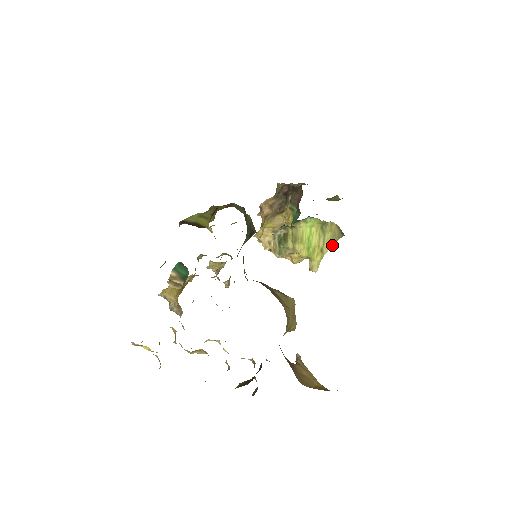
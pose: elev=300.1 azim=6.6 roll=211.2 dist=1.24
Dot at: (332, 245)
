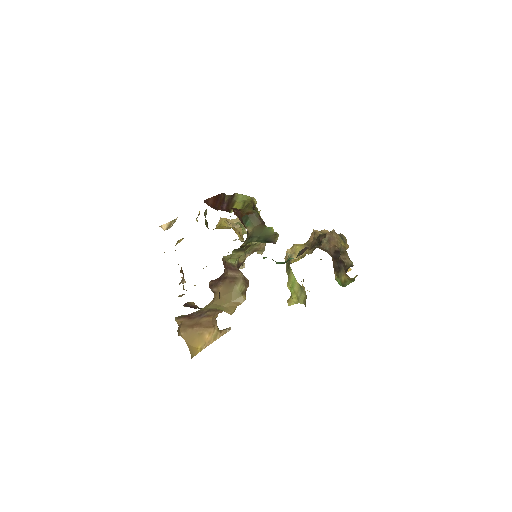
Dot at: (303, 303)
